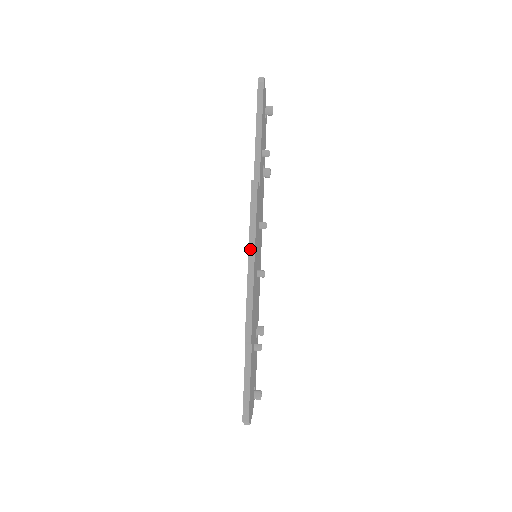
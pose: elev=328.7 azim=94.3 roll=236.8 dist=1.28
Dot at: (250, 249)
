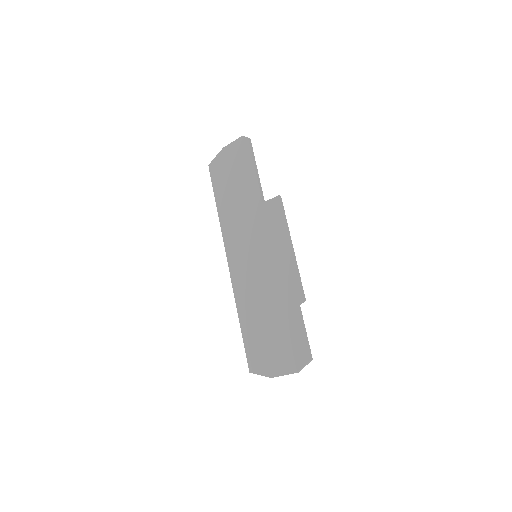
Dot at: (289, 239)
